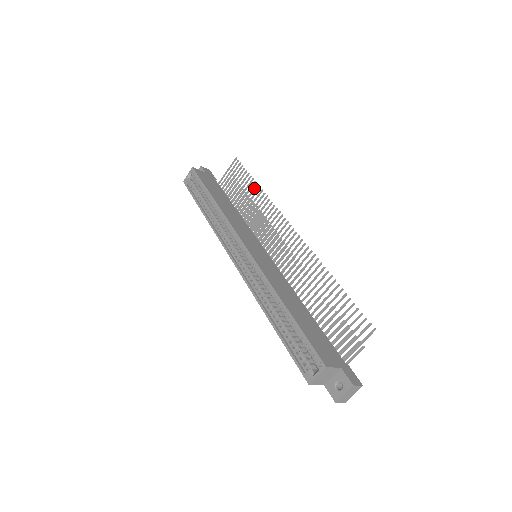
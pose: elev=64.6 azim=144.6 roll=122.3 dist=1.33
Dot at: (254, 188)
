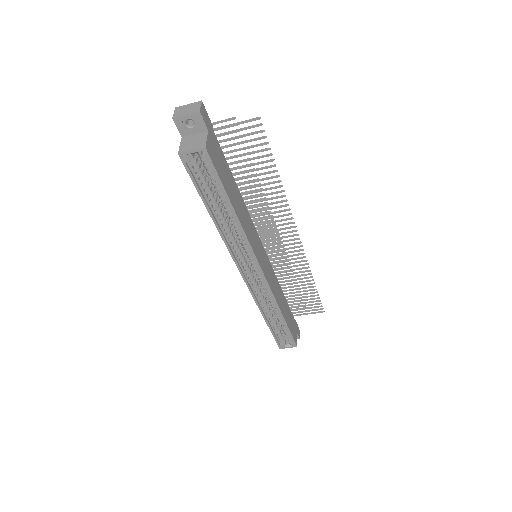
Dot at: occluded
